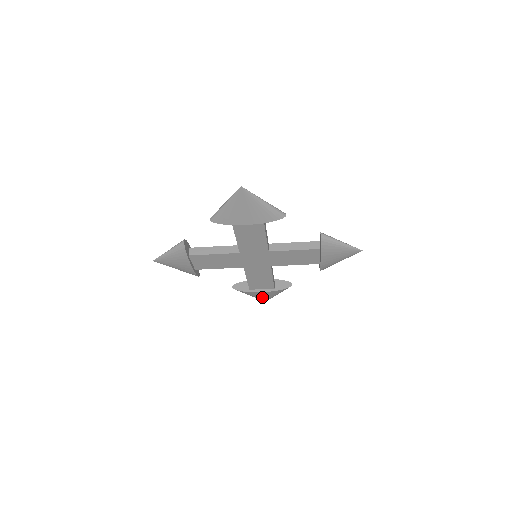
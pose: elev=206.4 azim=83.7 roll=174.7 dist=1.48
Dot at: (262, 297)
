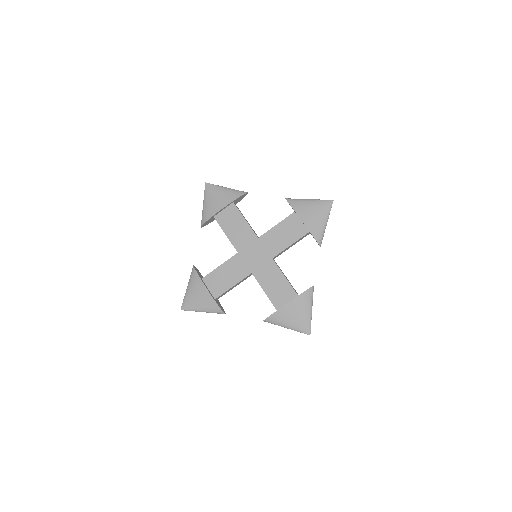
Dot at: (298, 321)
